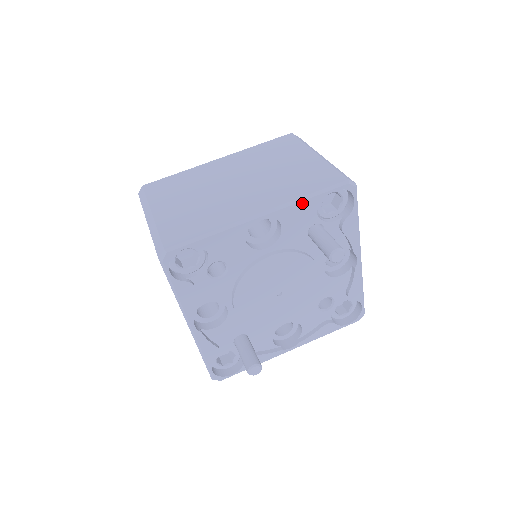
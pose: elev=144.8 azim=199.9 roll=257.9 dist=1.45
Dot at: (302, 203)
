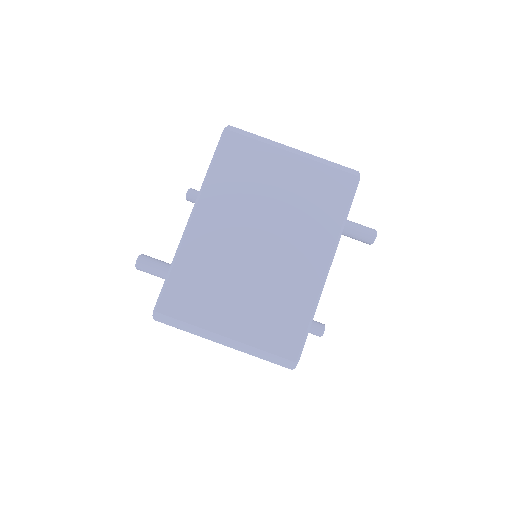
Dot at: (343, 227)
